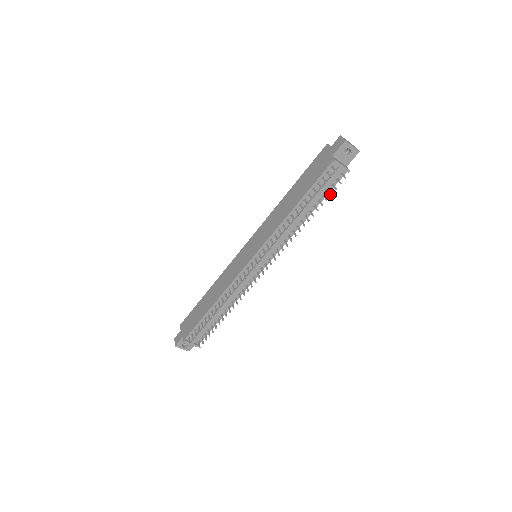
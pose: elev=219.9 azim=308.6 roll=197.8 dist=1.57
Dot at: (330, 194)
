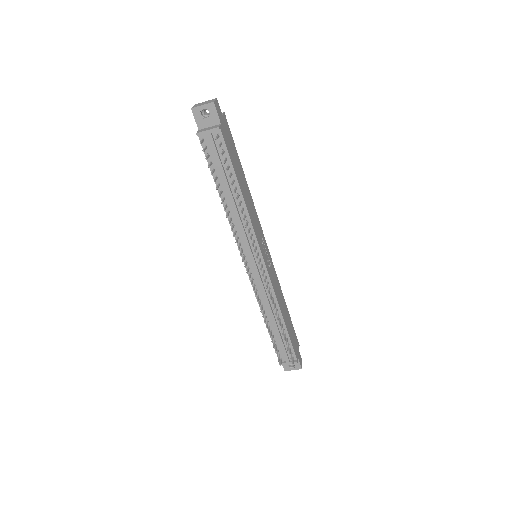
Dot at: occluded
